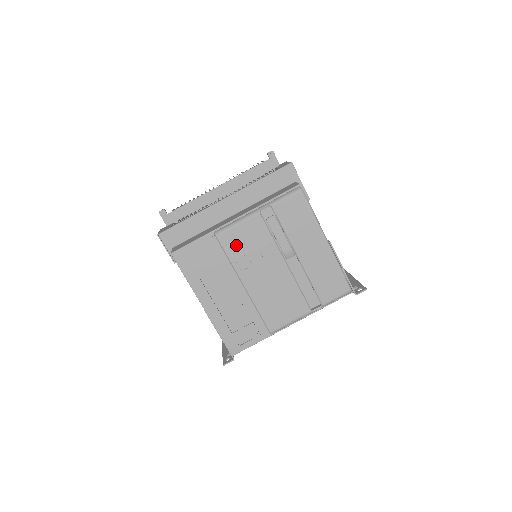
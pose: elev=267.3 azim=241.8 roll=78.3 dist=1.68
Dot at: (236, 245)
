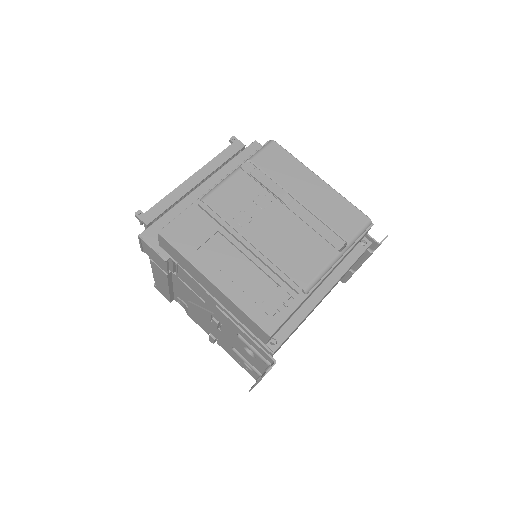
Dot at: (228, 203)
